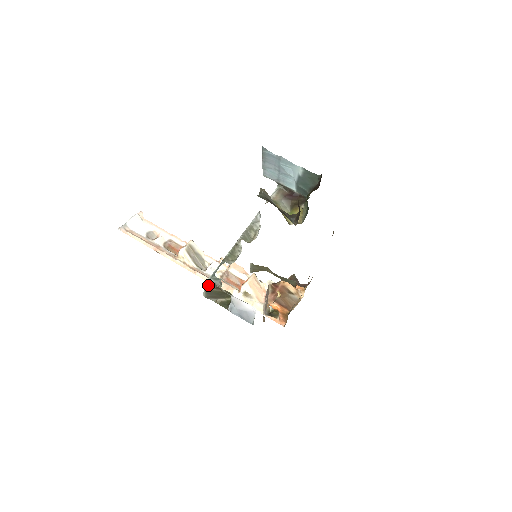
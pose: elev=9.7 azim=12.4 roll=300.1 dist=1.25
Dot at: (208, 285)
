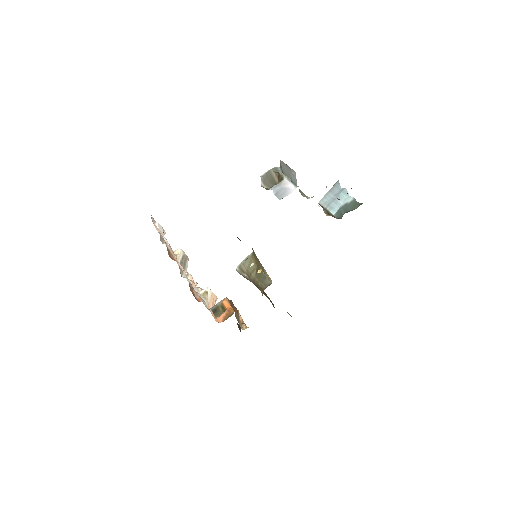
Dot at: (274, 169)
